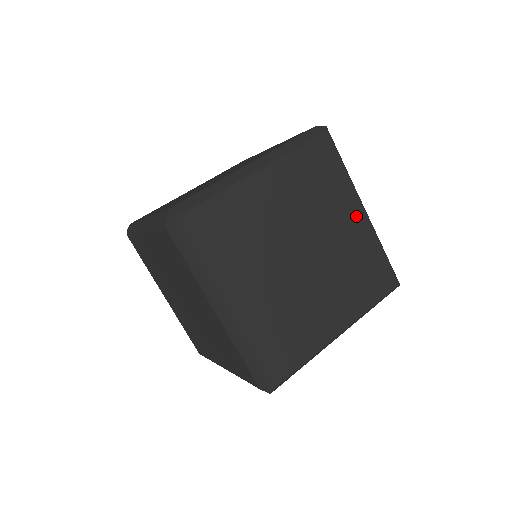
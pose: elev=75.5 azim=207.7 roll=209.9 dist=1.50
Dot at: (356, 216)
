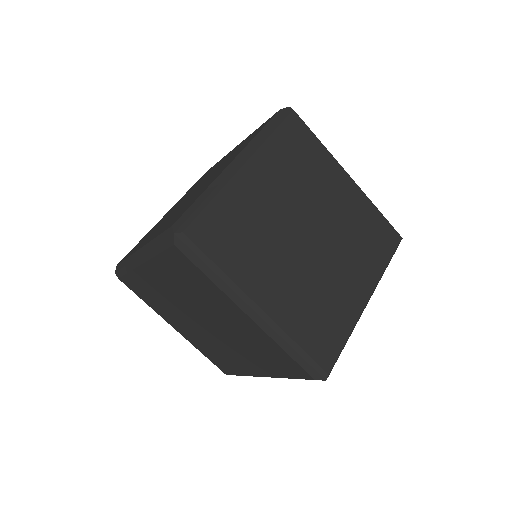
Dot at: (344, 184)
